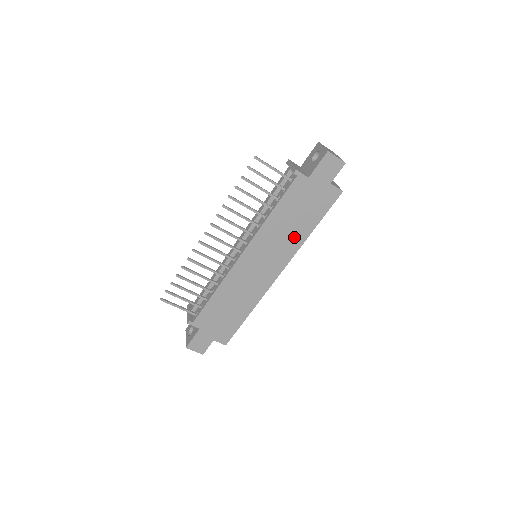
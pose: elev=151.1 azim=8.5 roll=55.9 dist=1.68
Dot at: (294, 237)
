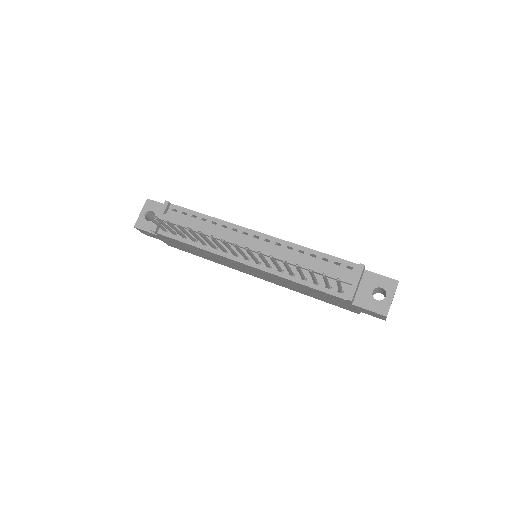
Dot at: (294, 288)
